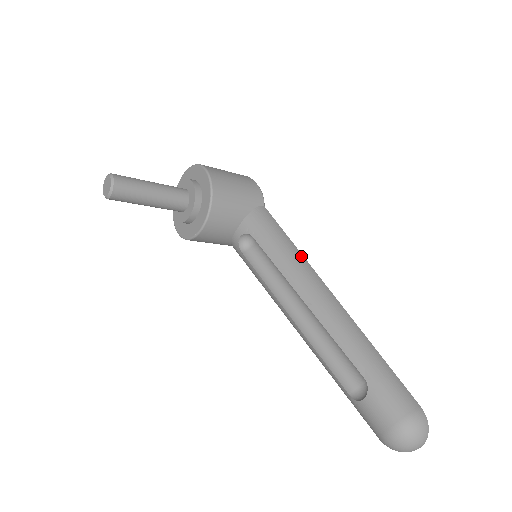
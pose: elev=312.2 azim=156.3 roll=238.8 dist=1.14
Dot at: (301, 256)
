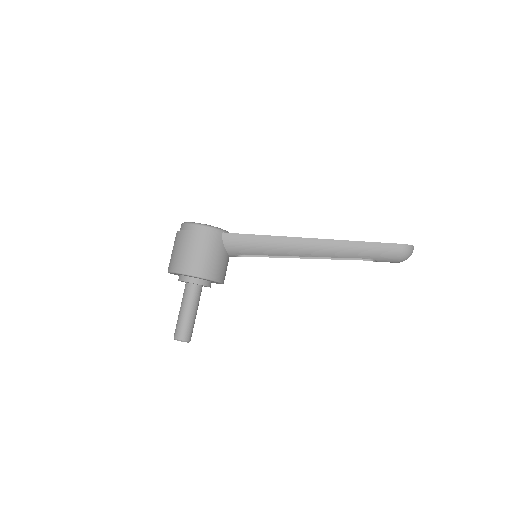
Dot at: (278, 238)
